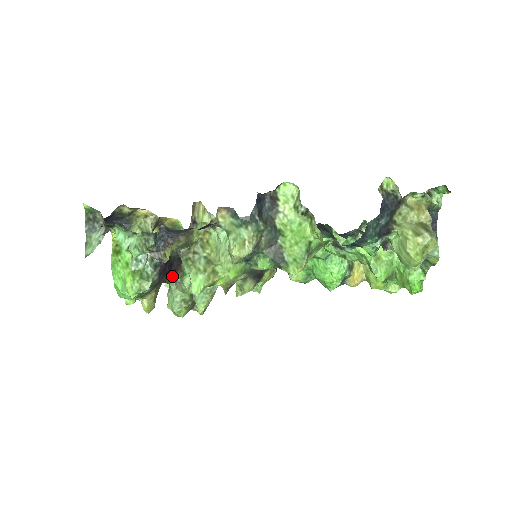
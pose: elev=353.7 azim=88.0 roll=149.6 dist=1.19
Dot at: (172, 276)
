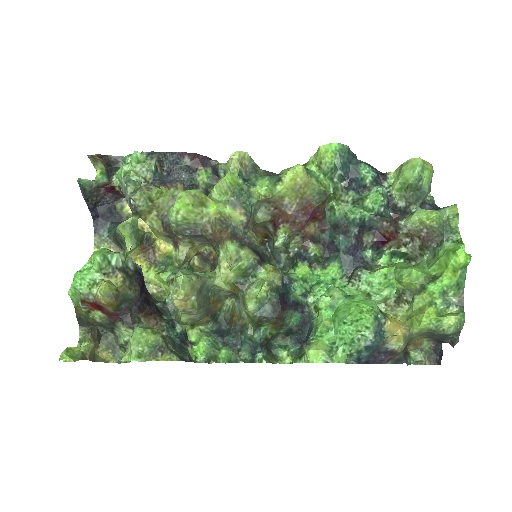
Dot at: (144, 321)
